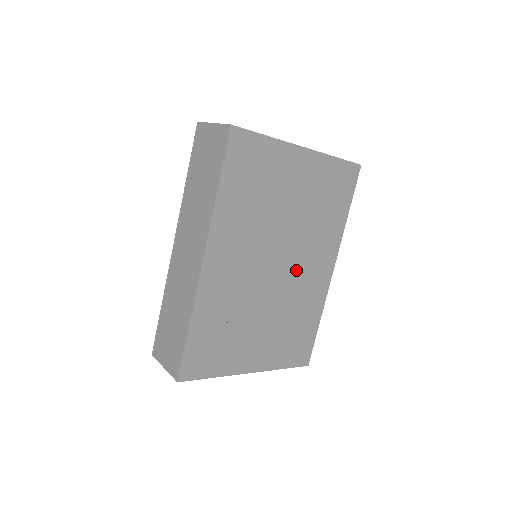
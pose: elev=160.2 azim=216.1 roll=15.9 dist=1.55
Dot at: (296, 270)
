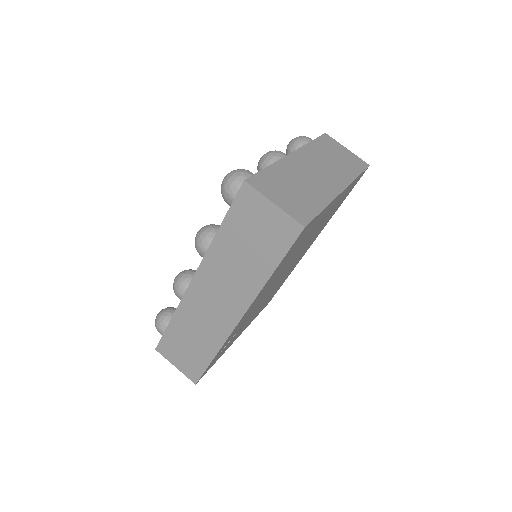
Dot at: (291, 266)
